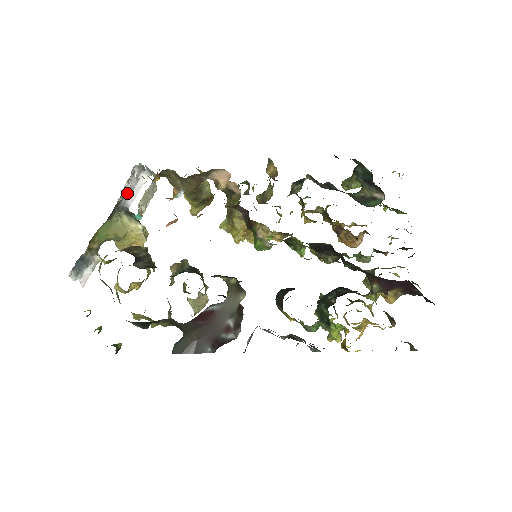
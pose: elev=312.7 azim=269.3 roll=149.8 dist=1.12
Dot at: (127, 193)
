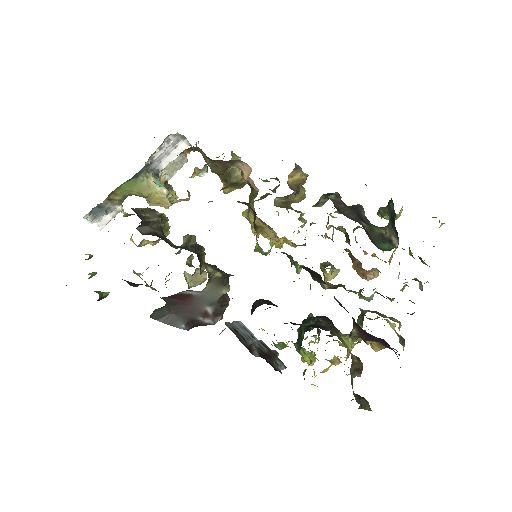
Dot at: (160, 157)
